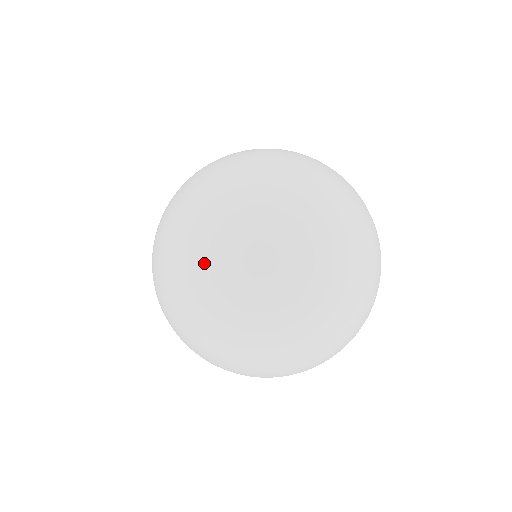
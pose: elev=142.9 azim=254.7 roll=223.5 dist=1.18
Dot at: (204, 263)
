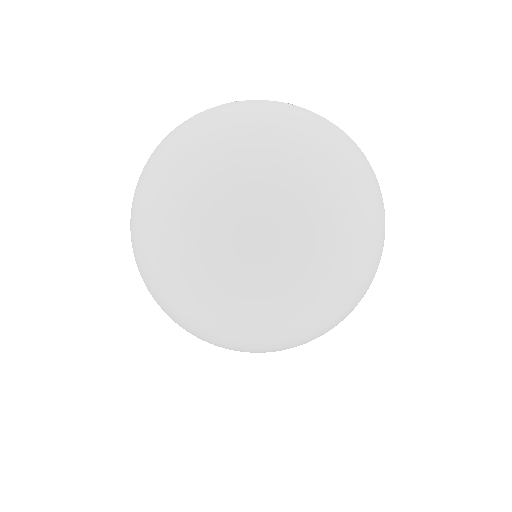
Dot at: (214, 313)
